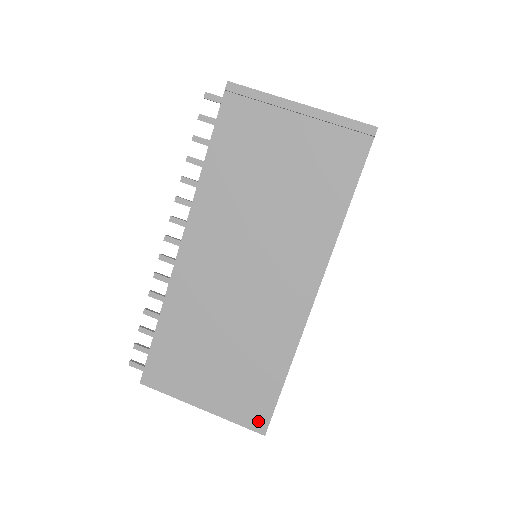
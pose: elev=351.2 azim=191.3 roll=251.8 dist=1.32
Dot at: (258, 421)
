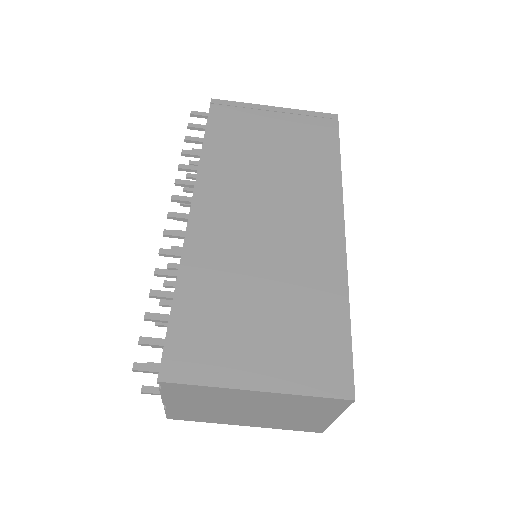
Dot at: (339, 382)
